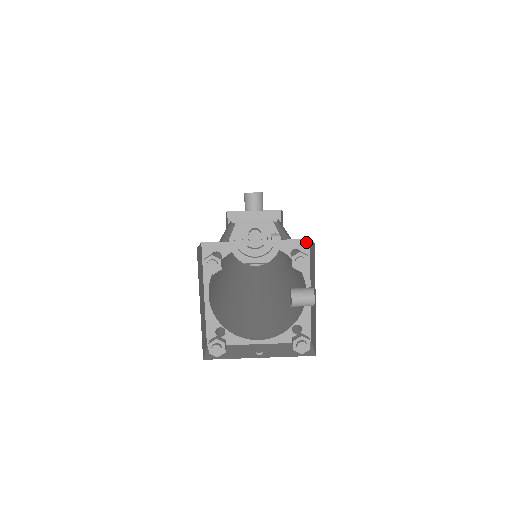
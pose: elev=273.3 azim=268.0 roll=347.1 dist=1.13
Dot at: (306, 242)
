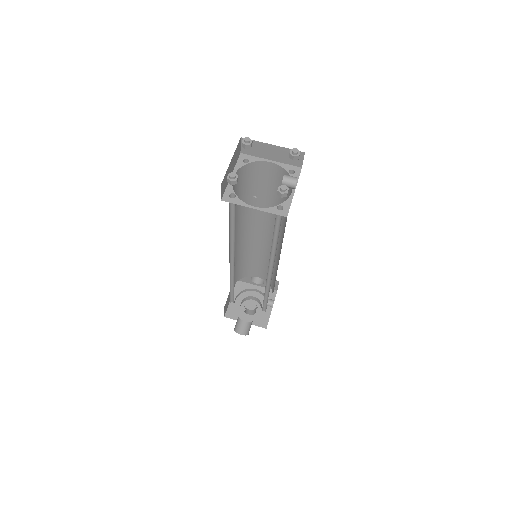
Dot at: (299, 169)
